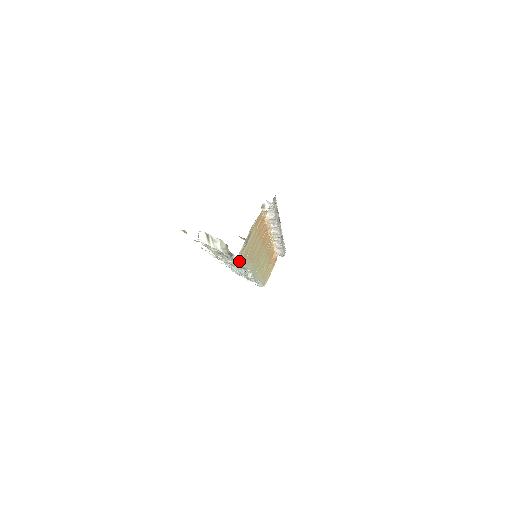
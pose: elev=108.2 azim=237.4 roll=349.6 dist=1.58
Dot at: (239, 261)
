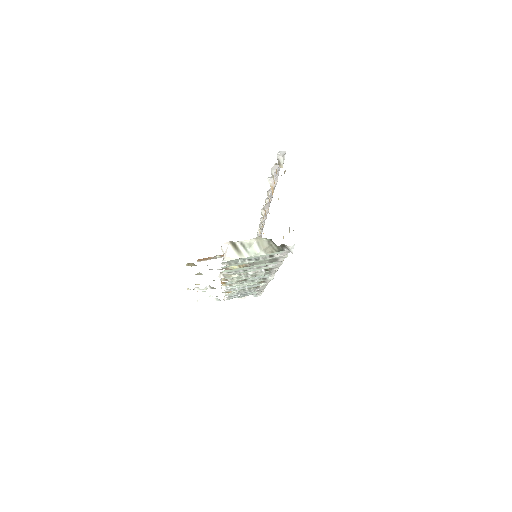
Dot at: (282, 256)
